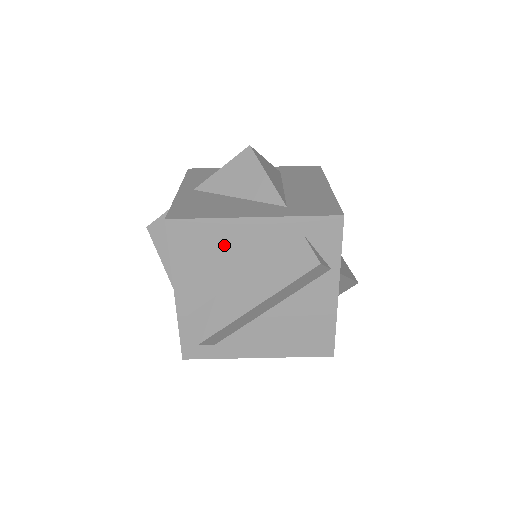
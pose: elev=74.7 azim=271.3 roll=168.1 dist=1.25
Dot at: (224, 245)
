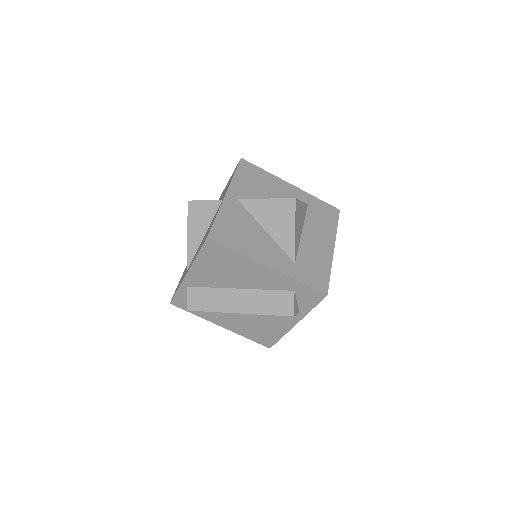
Dot at: (239, 269)
